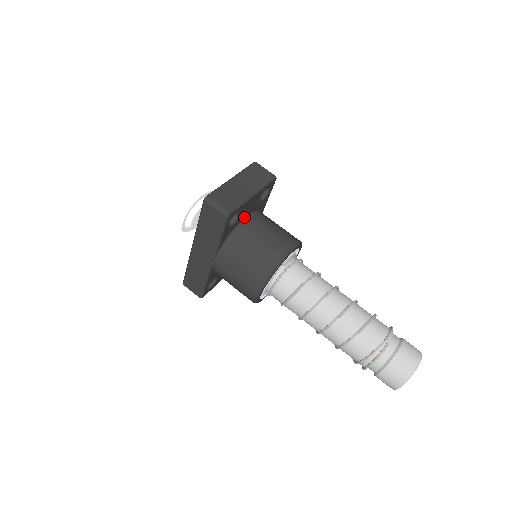
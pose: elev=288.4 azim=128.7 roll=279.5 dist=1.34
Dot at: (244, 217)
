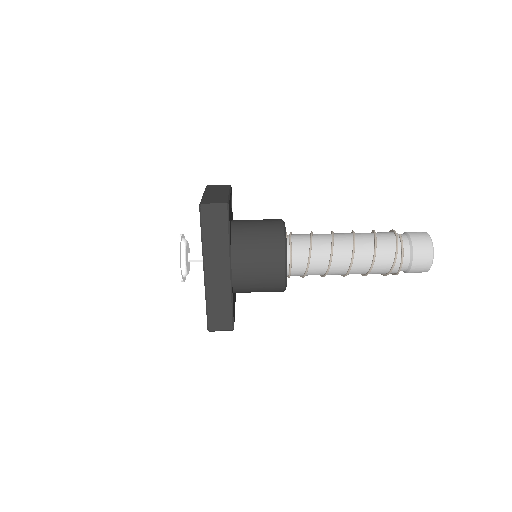
Dot at: (231, 222)
